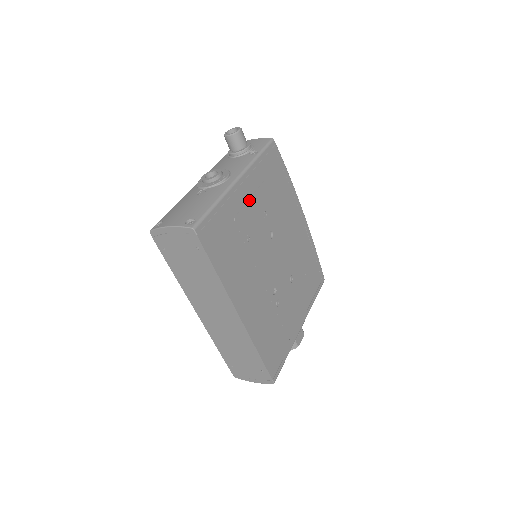
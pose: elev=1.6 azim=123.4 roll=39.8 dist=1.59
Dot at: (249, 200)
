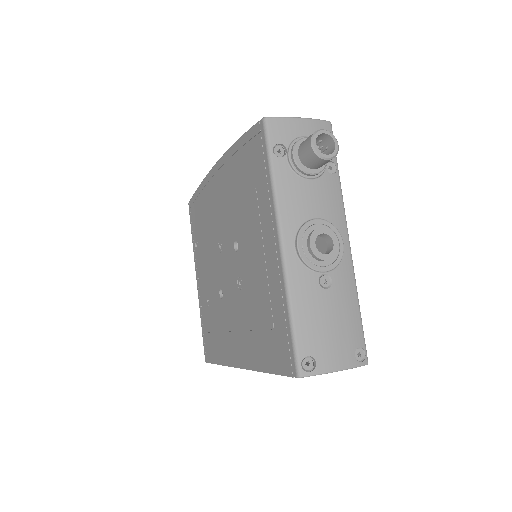
Dot at: occluded
